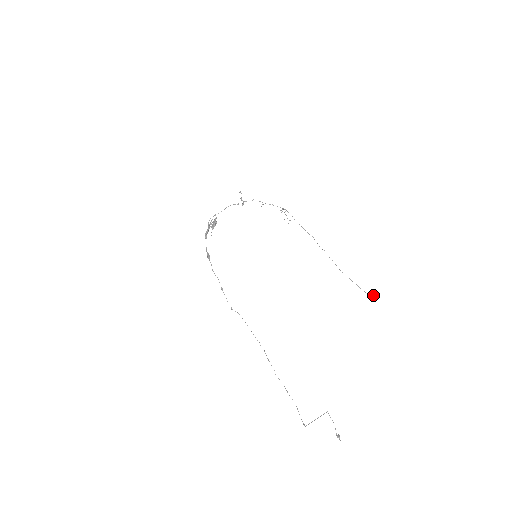
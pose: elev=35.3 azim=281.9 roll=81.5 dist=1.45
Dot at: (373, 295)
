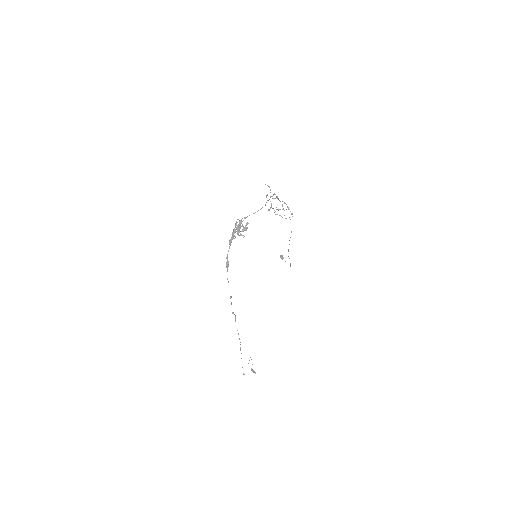
Dot at: occluded
